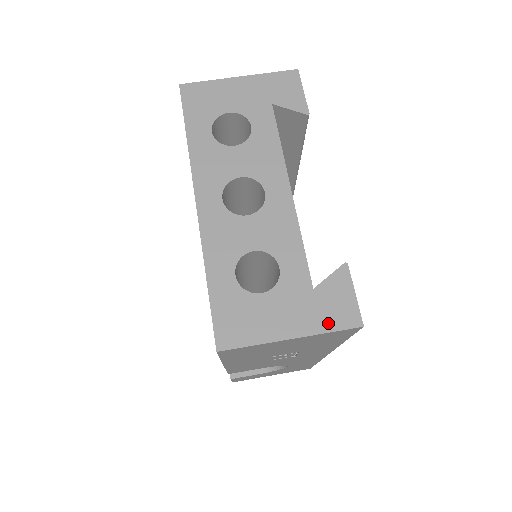
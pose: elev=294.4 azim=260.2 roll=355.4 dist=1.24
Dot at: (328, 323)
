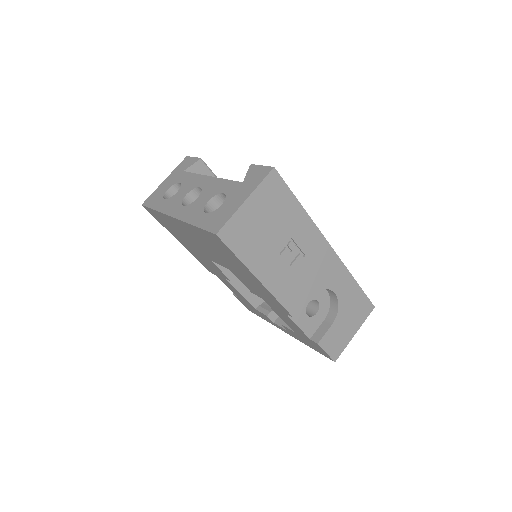
Dot at: (258, 182)
